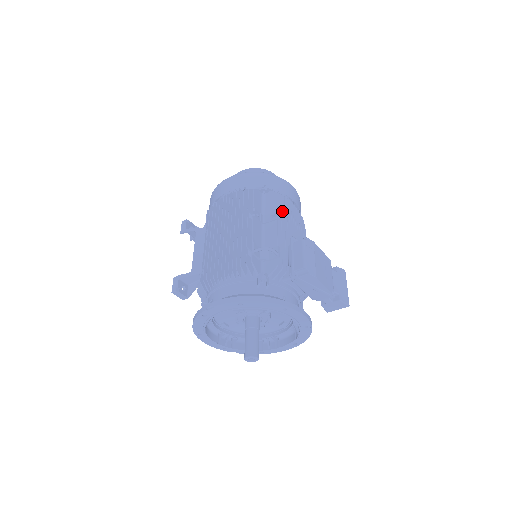
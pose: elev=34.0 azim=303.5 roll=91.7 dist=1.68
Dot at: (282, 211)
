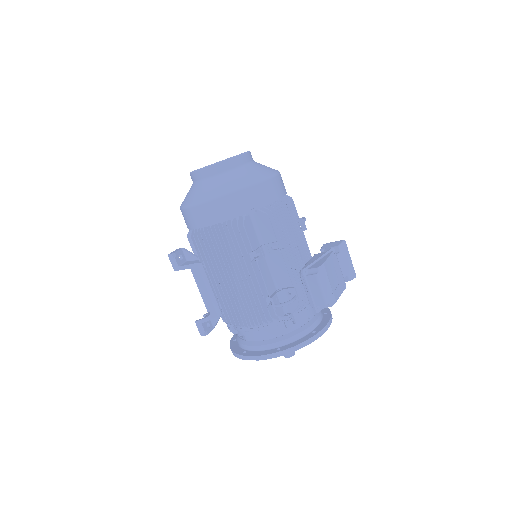
Dot at: (278, 230)
